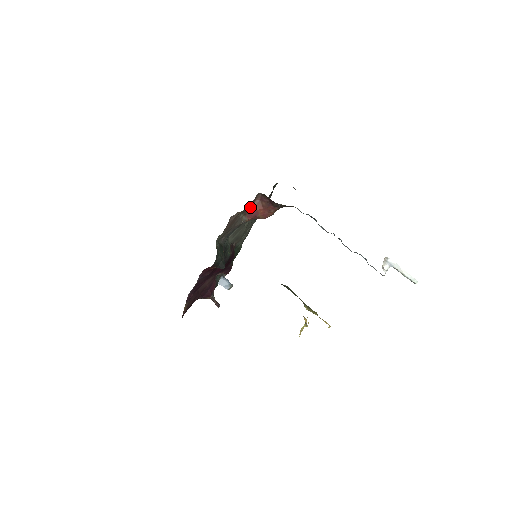
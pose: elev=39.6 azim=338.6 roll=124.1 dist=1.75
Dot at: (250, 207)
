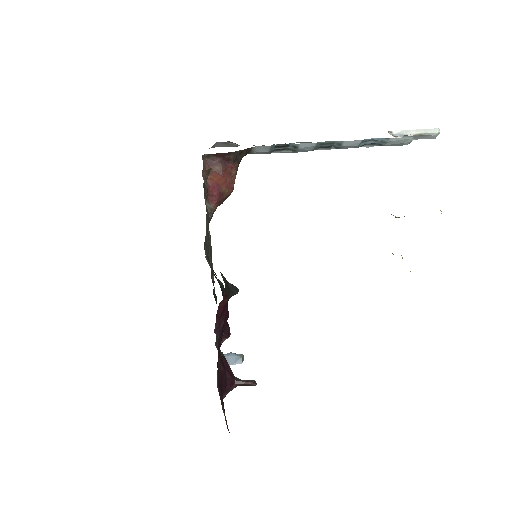
Dot at: occluded
